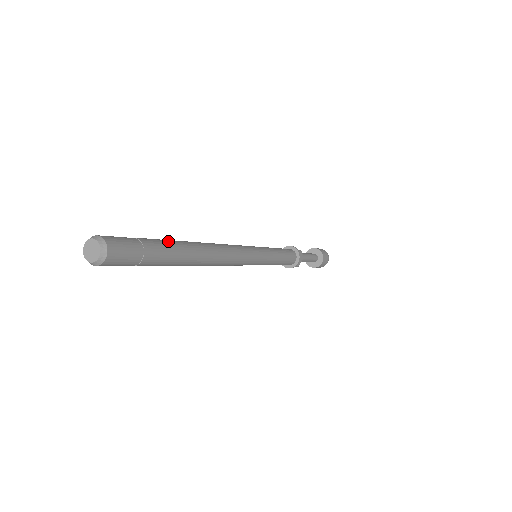
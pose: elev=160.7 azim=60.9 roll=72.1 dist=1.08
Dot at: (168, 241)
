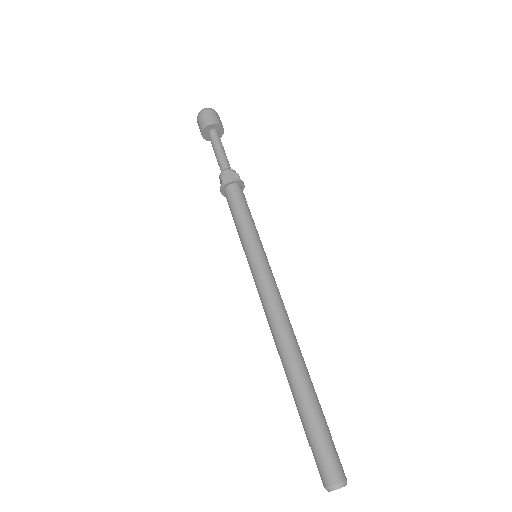
Dot at: (313, 400)
